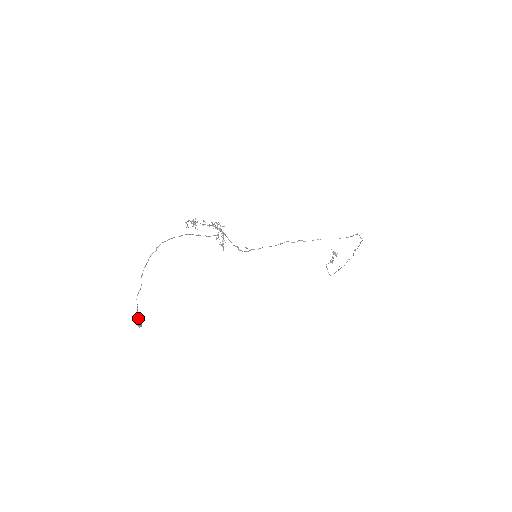
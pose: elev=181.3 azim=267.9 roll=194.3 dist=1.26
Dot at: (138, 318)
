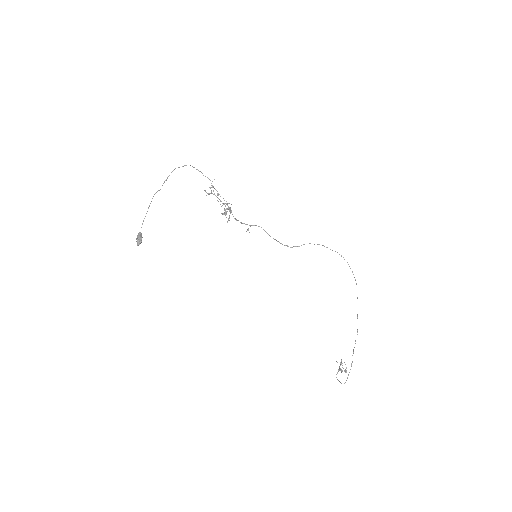
Dot at: (141, 234)
